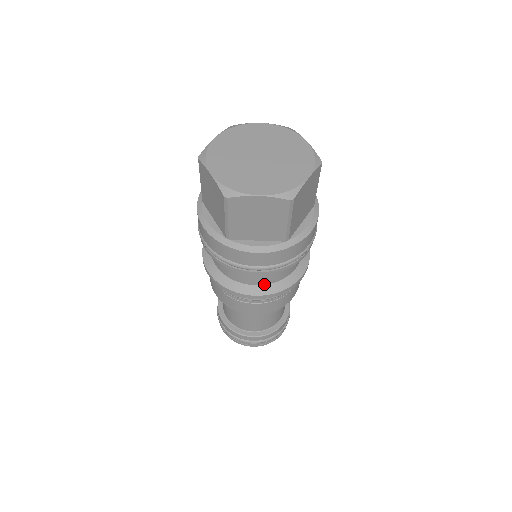
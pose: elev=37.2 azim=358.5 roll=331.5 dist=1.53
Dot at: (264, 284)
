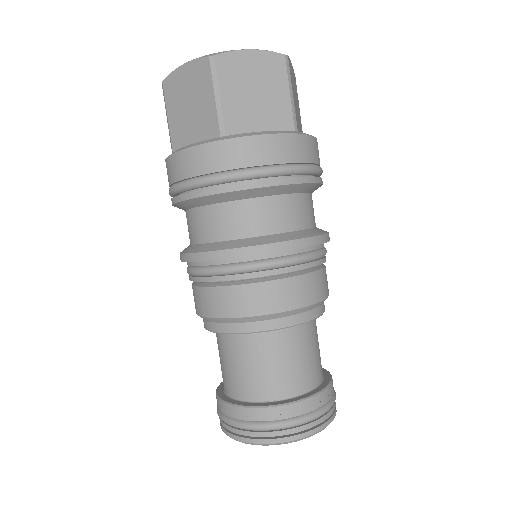
Dot at: (287, 231)
